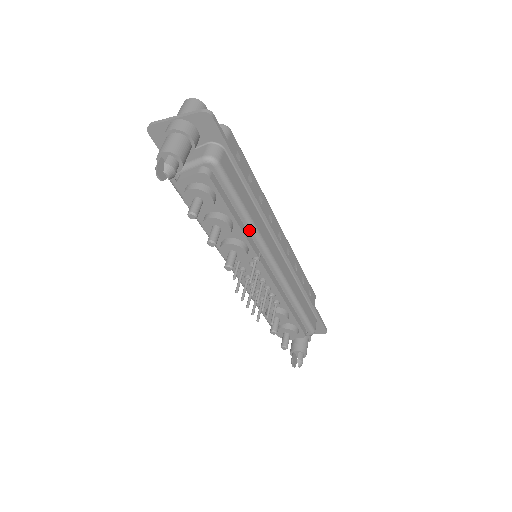
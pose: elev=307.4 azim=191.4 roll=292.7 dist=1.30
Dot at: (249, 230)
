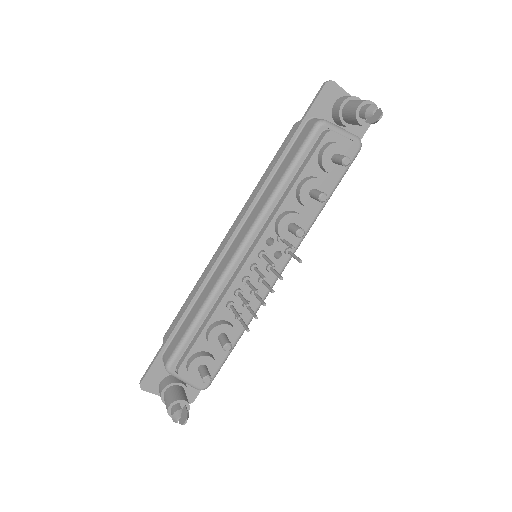
Dot at: (311, 220)
